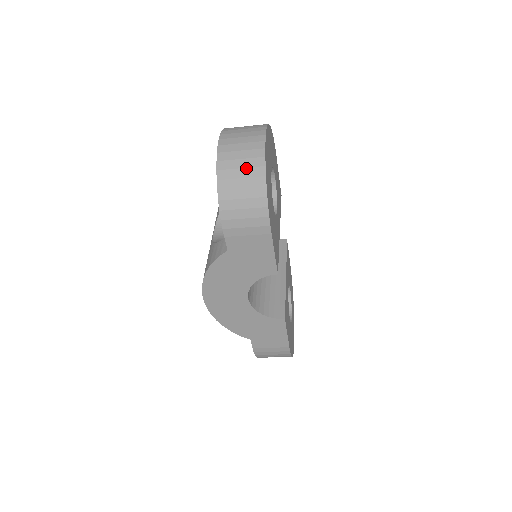
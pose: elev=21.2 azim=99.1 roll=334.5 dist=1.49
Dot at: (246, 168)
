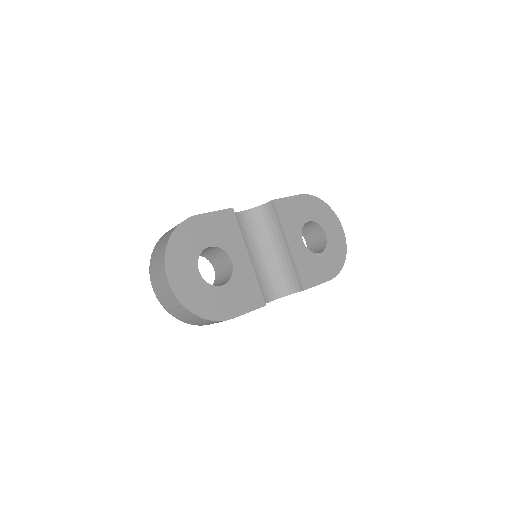
Dot at: (181, 312)
